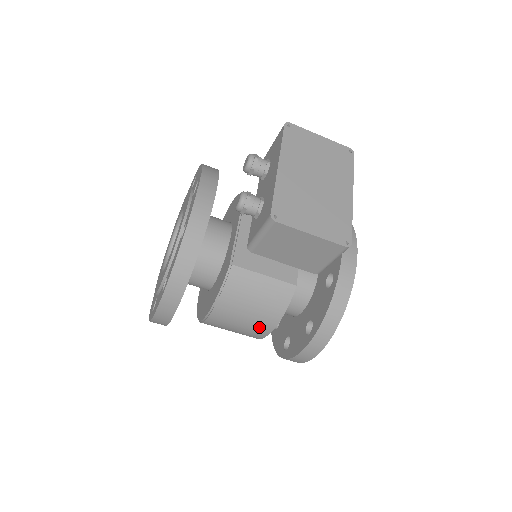
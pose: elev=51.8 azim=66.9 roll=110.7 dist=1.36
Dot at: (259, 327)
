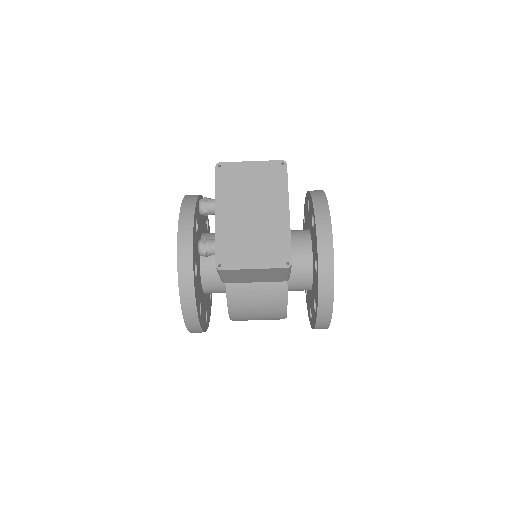
Dot at: (274, 316)
